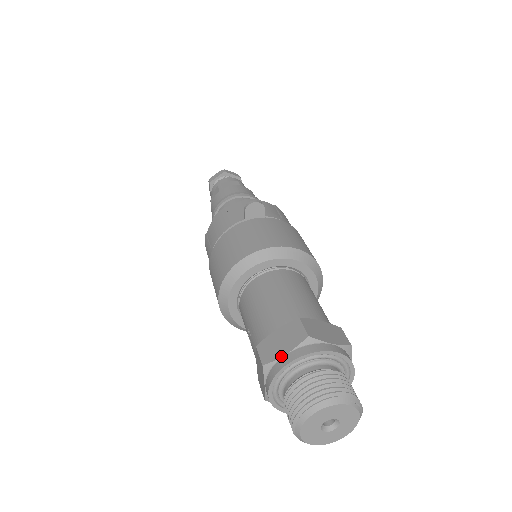
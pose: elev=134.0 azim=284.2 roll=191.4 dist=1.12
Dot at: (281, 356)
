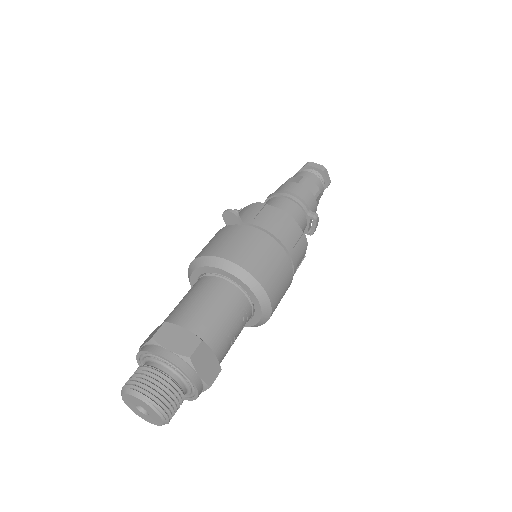
Dot at: (142, 346)
